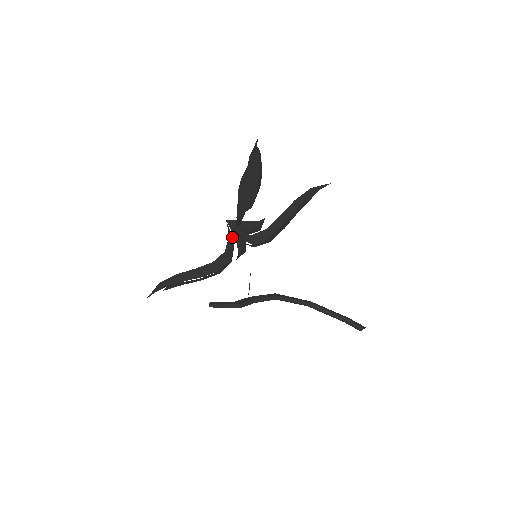
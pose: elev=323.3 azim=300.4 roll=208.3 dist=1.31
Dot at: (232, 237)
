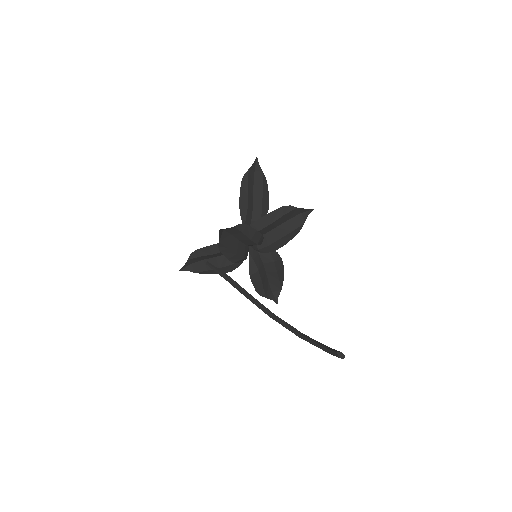
Dot at: occluded
